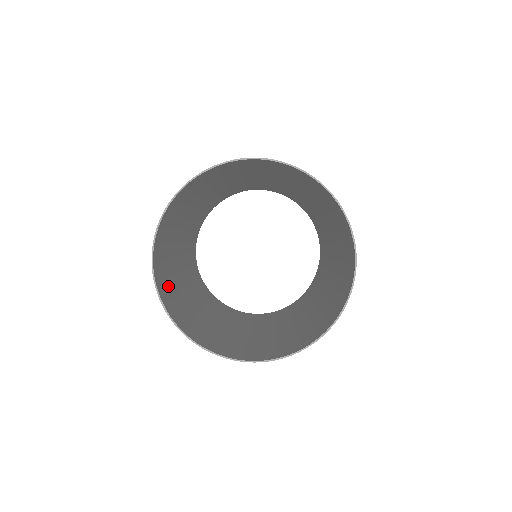
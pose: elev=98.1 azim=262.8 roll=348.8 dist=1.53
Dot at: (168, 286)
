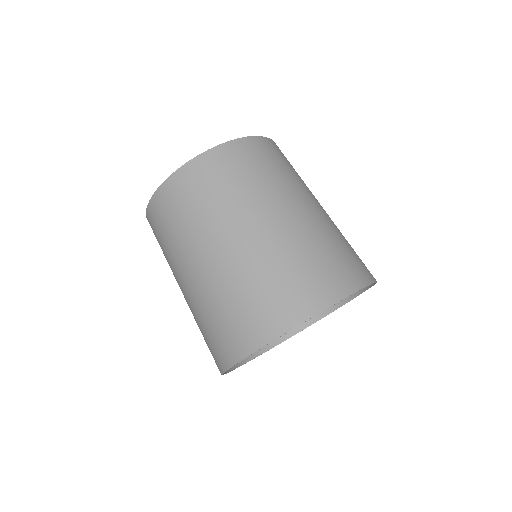
Dot at: occluded
